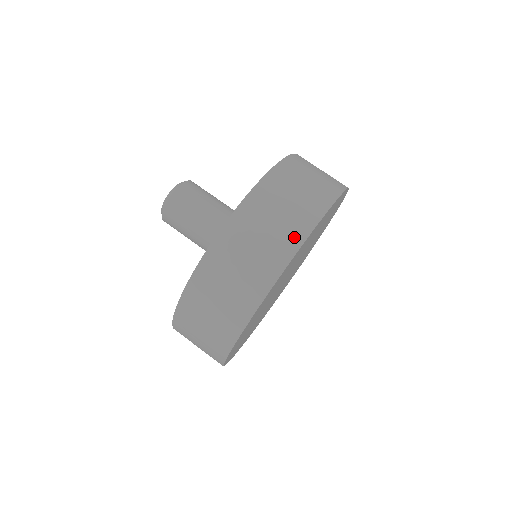
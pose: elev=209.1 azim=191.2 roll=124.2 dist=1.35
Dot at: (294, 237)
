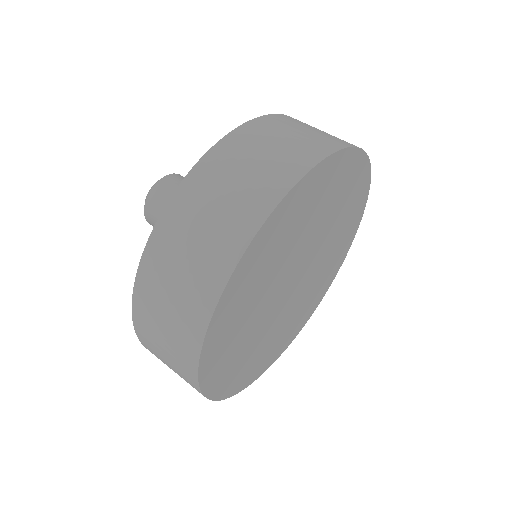
Dot at: (188, 371)
